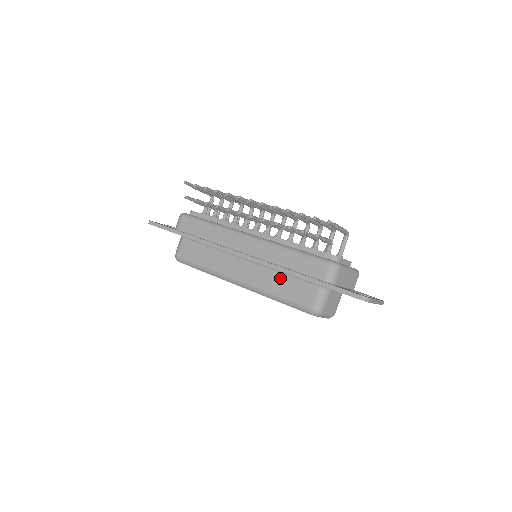
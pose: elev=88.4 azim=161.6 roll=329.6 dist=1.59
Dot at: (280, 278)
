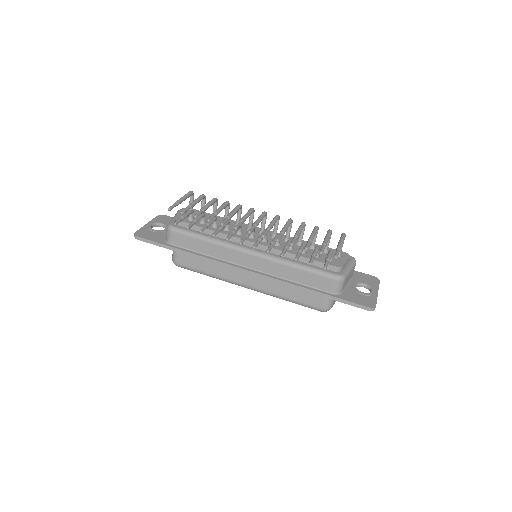
Dot at: (288, 286)
